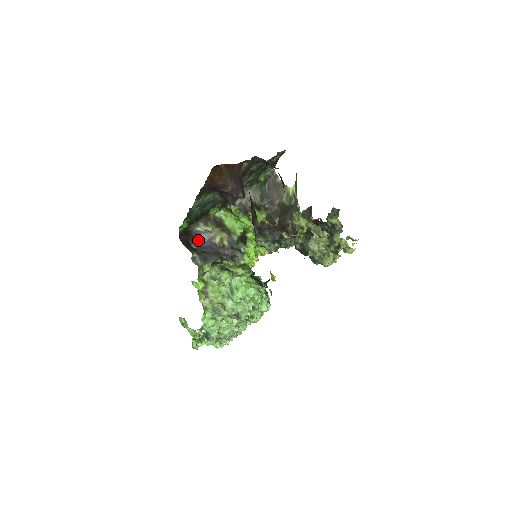
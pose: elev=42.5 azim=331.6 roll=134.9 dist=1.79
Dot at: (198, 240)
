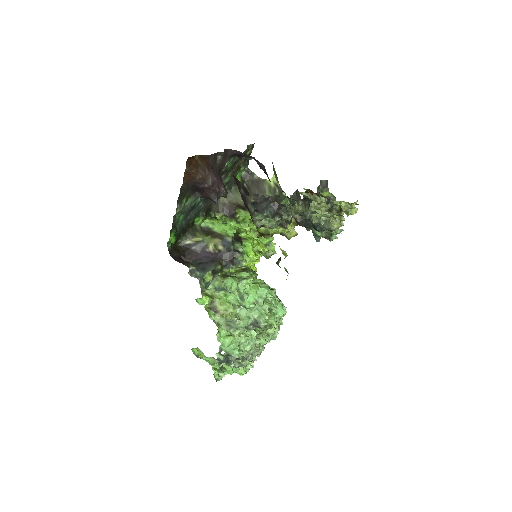
Dot at: (190, 254)
